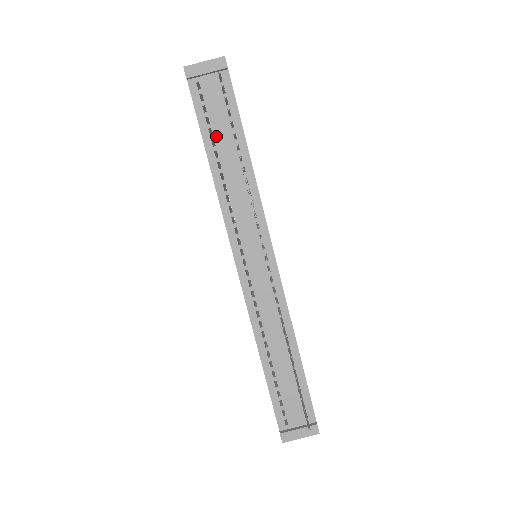
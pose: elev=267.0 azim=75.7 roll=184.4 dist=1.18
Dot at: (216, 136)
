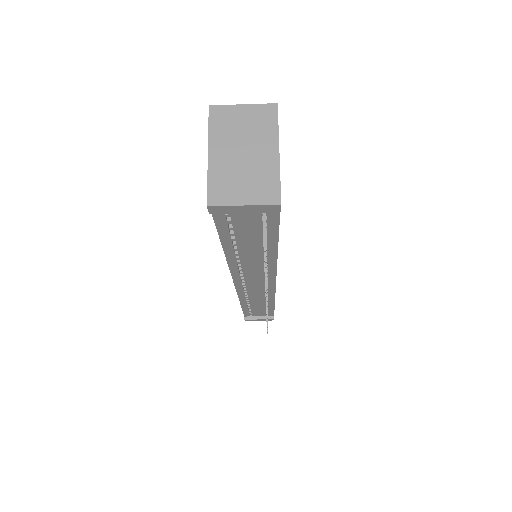
Dot at: (239, 240)
